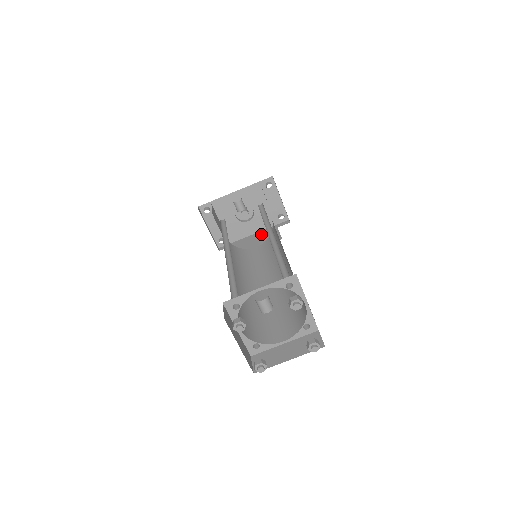
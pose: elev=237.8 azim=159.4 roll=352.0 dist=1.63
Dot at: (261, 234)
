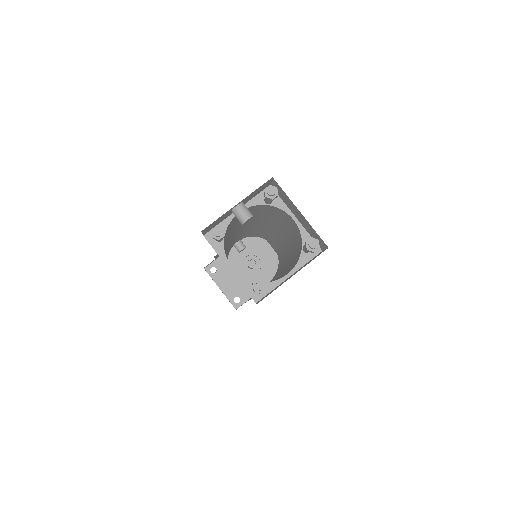
Dot at: occluded
